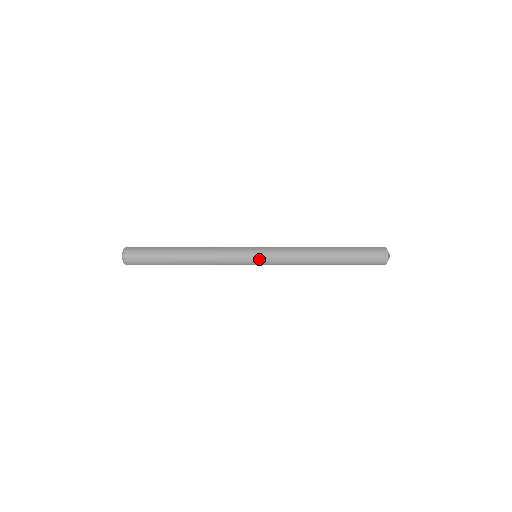
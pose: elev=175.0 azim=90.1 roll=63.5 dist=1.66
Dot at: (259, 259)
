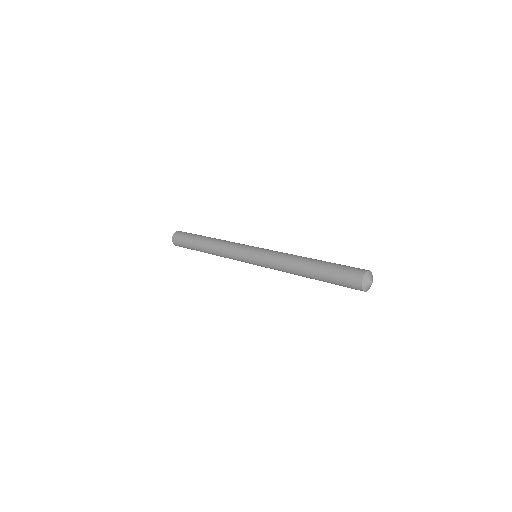
Dot at: (255, 264)
